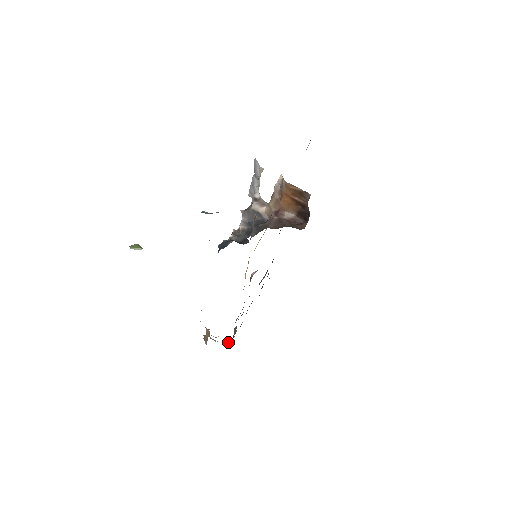
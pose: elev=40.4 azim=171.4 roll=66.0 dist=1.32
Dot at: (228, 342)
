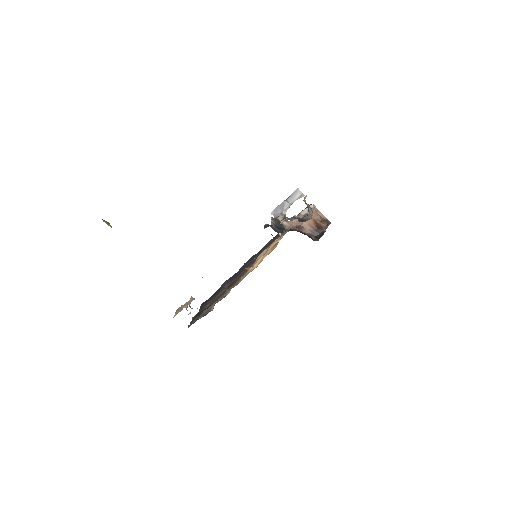
Dot at: occluded
